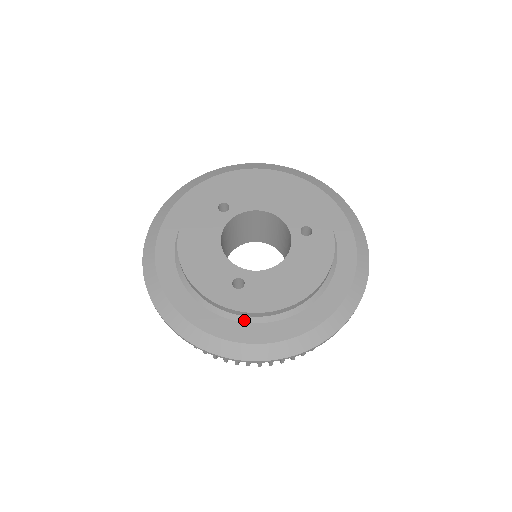
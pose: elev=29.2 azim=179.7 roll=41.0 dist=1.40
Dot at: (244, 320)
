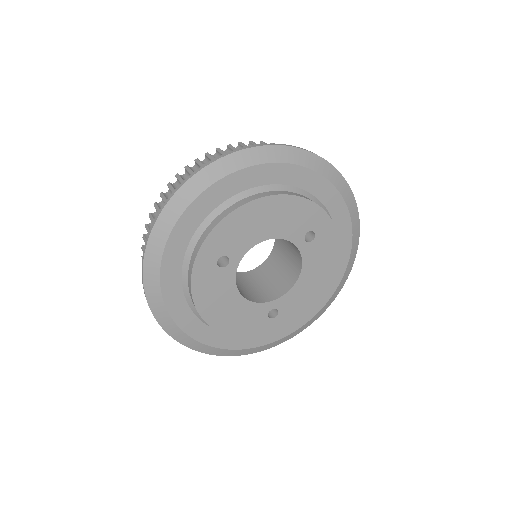
Dot at: occluded
